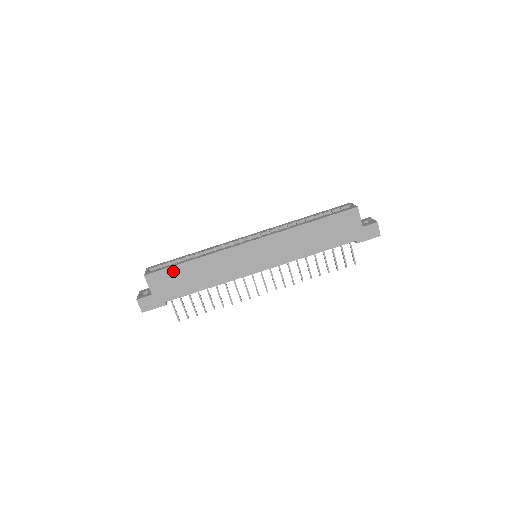
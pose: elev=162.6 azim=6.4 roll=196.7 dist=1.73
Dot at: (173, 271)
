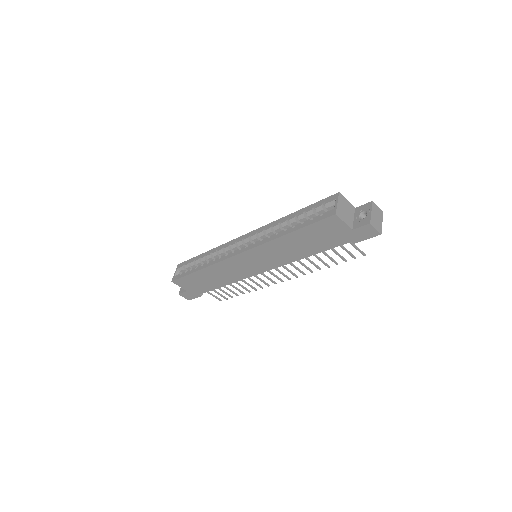
Dot at: (190, 278)
